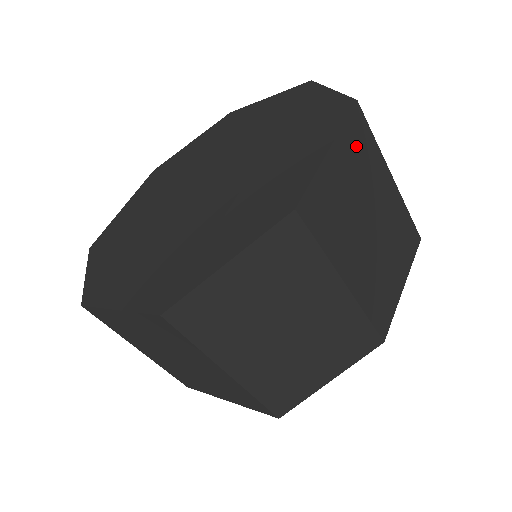
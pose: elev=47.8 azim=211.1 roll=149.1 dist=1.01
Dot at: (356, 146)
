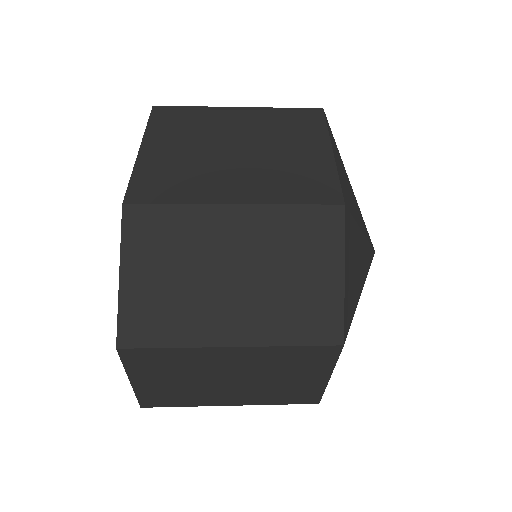
Dot at: (153, 365)
